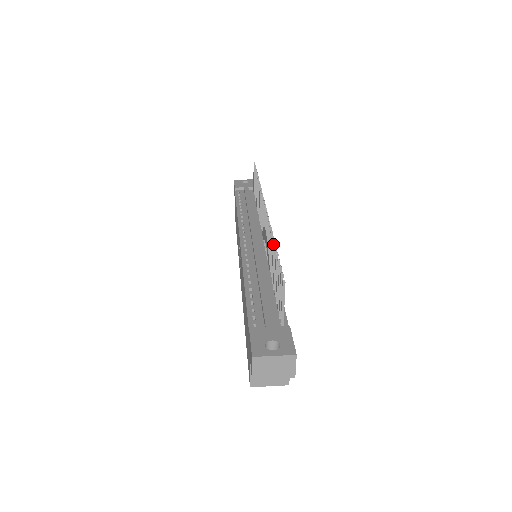
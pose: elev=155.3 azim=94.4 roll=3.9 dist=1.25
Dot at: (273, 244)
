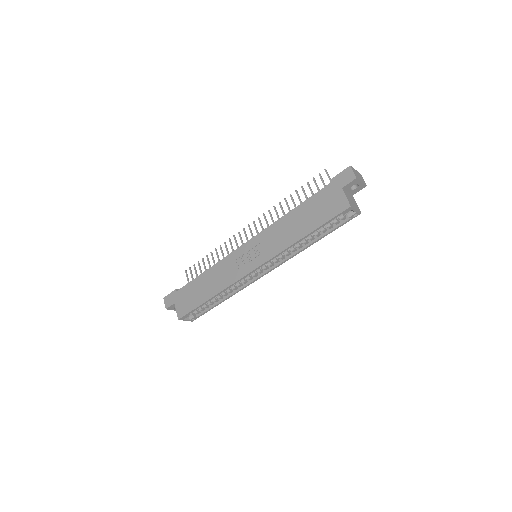
Dot at: (291, 195)
